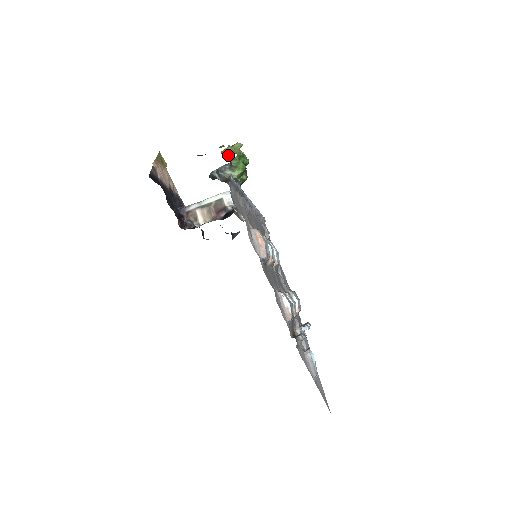
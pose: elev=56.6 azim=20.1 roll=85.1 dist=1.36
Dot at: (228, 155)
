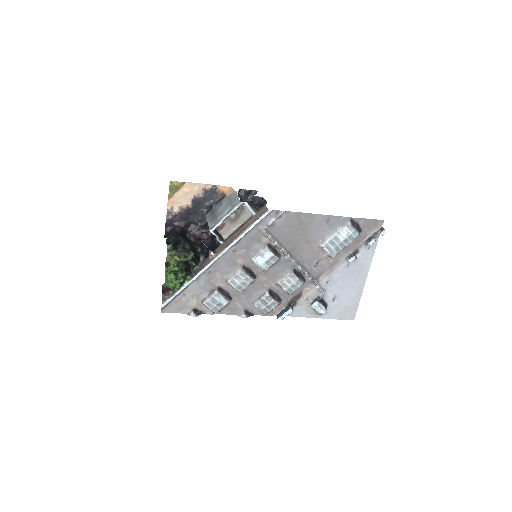
Dot at: (169, 264)
